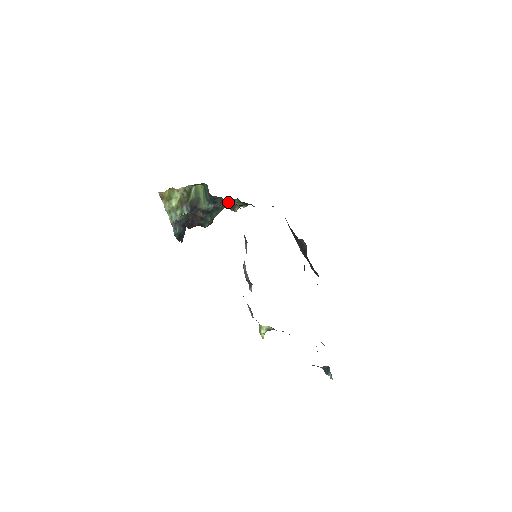
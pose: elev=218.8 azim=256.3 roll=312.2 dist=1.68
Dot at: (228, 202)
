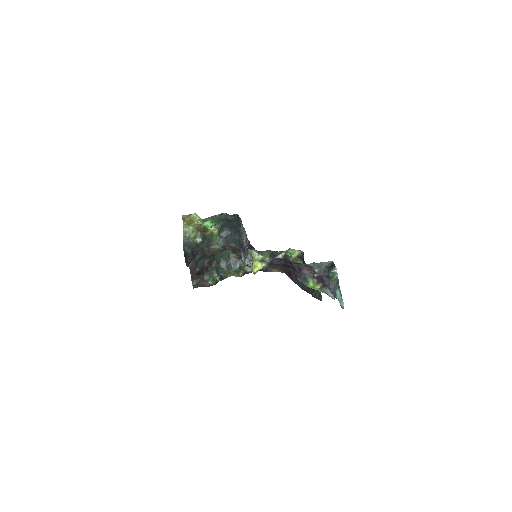
Dot at: (237, 233)
